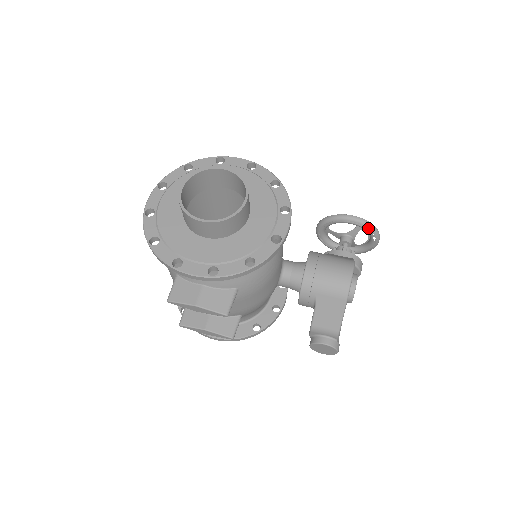
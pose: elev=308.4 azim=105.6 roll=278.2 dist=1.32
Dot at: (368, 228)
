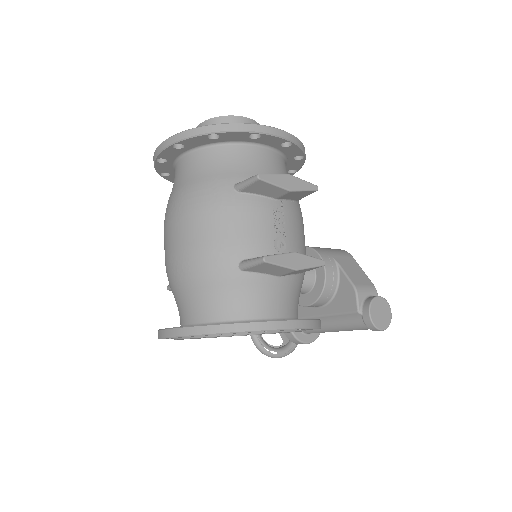
Dot at: occluded
